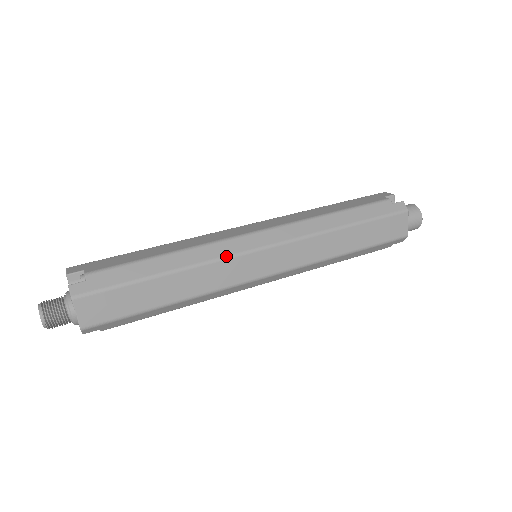
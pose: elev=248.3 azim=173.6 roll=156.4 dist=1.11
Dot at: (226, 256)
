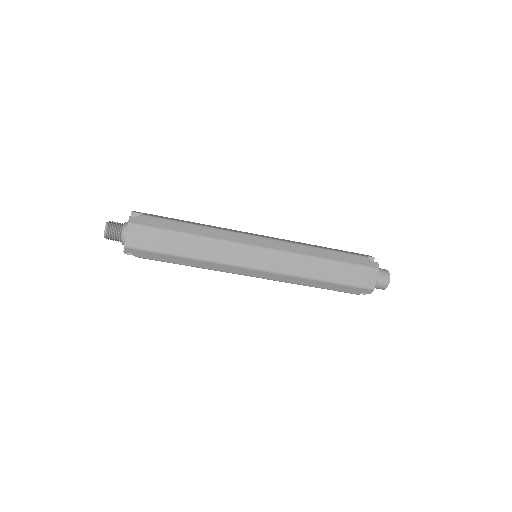
Dot at: (234, 241)
